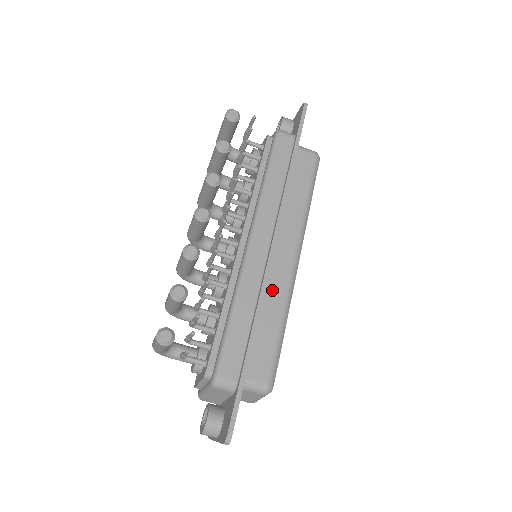
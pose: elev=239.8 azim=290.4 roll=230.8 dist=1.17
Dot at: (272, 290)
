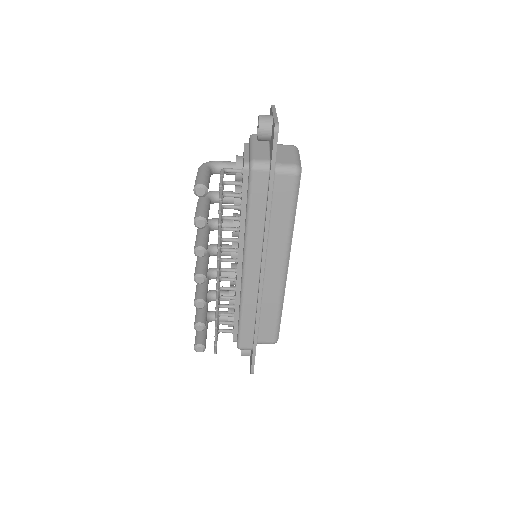
Dot at: (268, 294)
